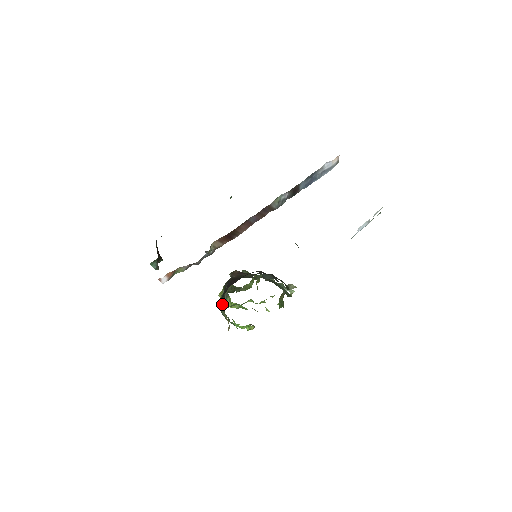
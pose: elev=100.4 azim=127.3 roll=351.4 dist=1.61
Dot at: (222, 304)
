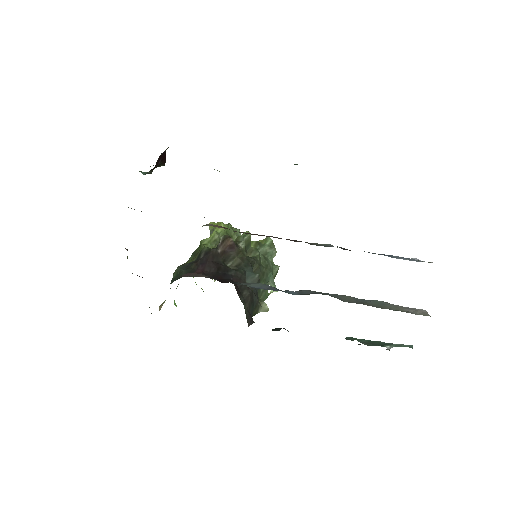
Dot at: (191, 256)
